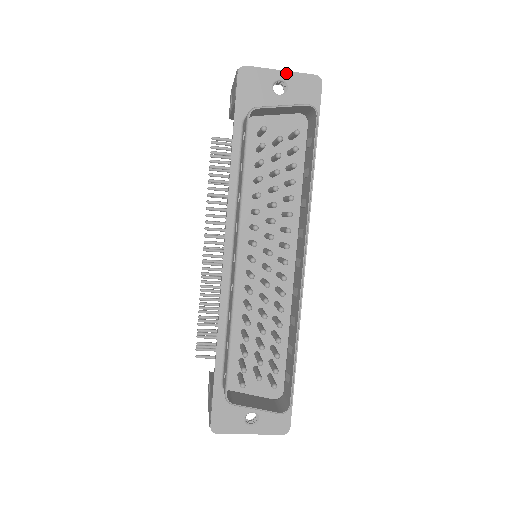
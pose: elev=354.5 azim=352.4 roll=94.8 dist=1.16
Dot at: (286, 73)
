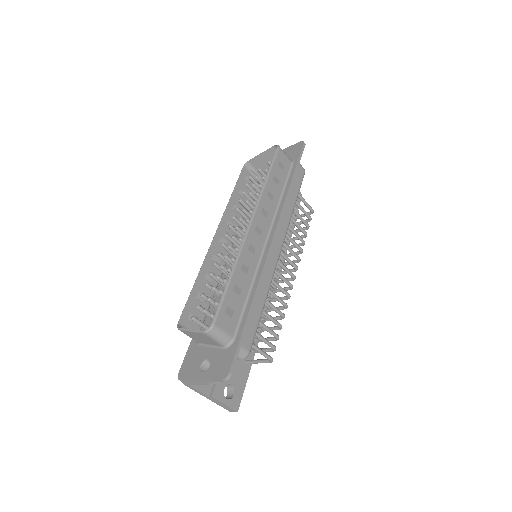
Dot at: (285, 149)
